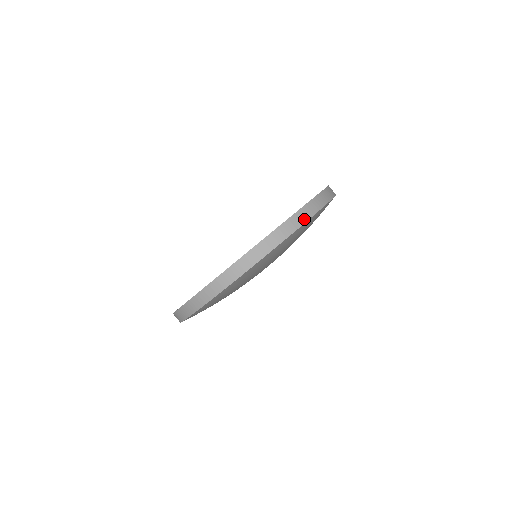
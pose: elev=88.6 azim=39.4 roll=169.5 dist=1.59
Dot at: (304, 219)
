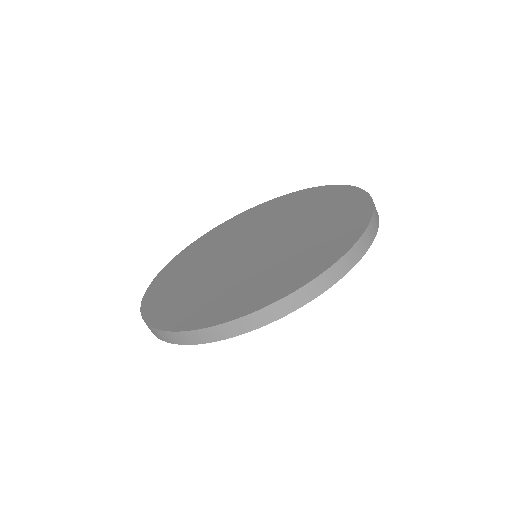
Dot at: (223, 336)
